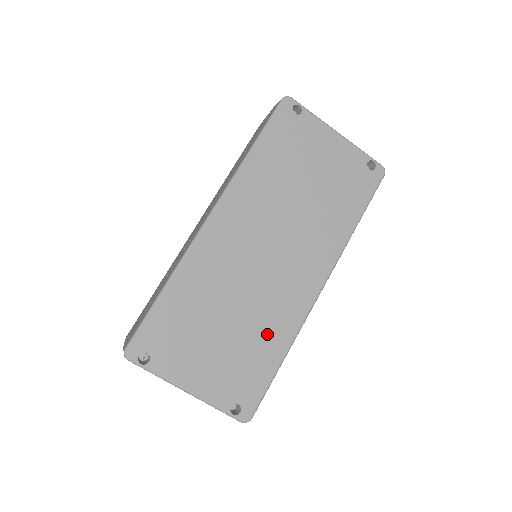
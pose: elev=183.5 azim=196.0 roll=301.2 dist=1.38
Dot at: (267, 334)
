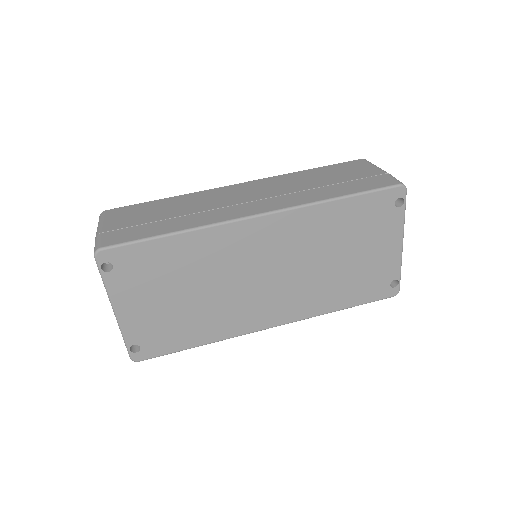
Dot at: (207, 323)
